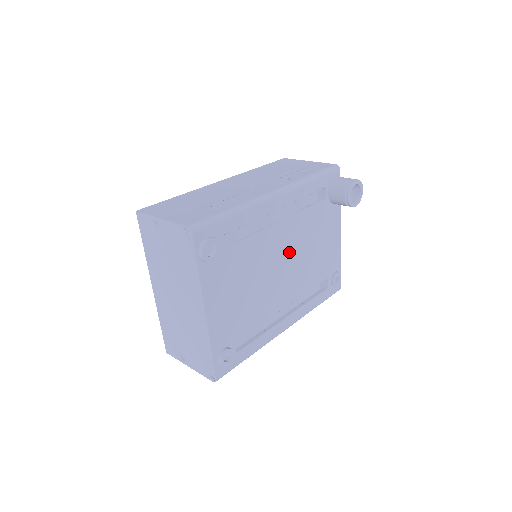
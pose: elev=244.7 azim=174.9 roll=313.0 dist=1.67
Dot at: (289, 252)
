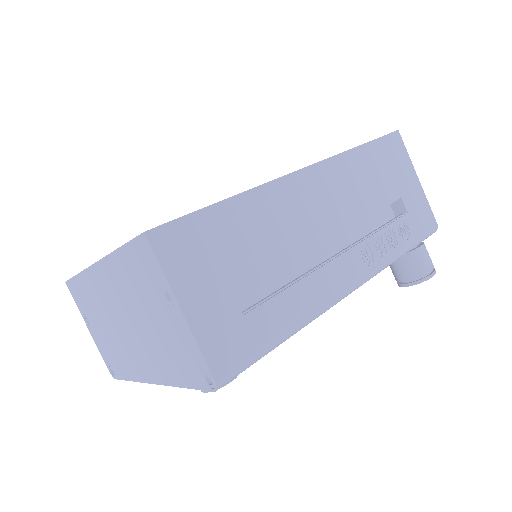
Dot at: occluded
